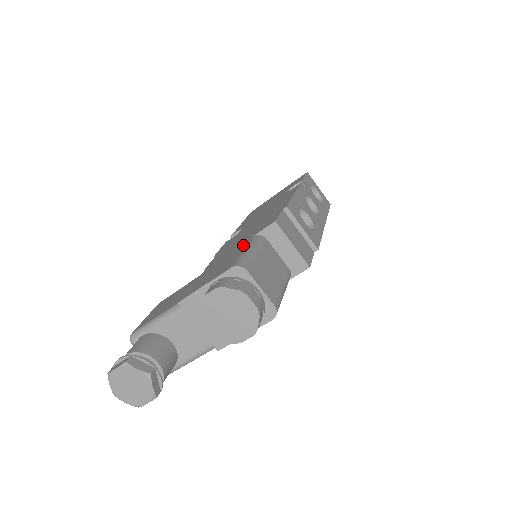
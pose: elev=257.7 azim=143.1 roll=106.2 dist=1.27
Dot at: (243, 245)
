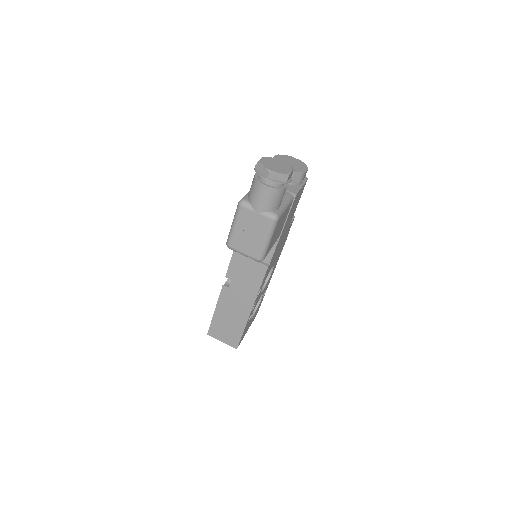
Dot at: occluded
